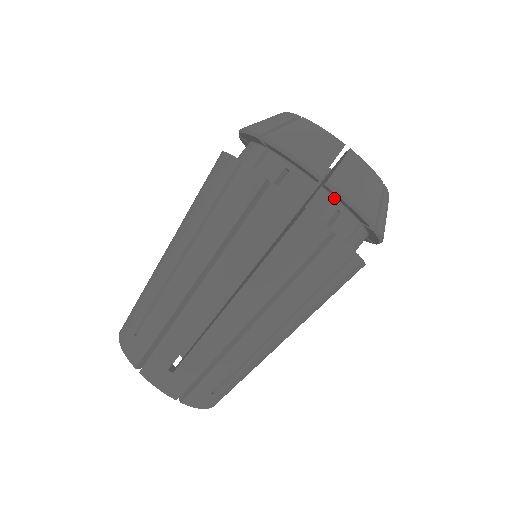
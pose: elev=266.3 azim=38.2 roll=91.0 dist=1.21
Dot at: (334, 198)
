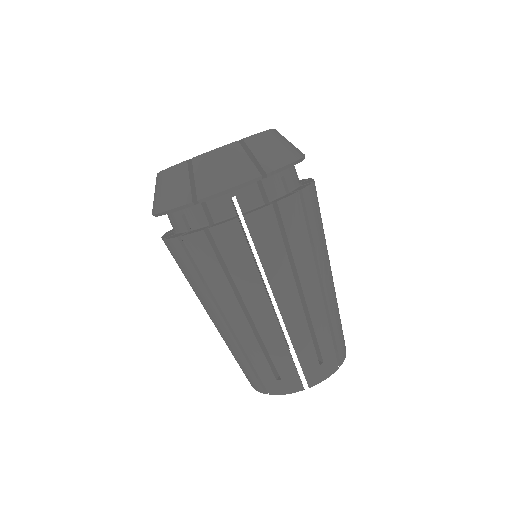
Dot at: (219, 196)
